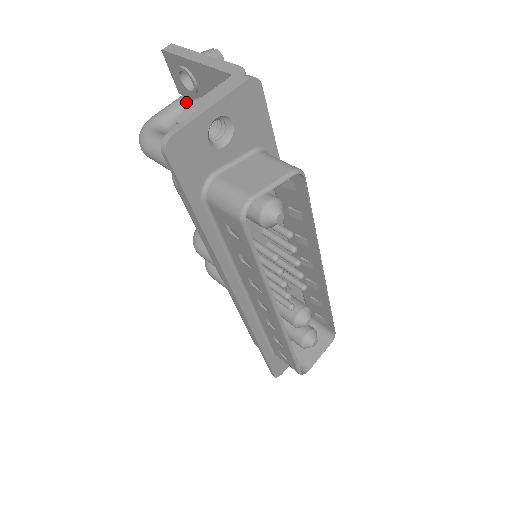
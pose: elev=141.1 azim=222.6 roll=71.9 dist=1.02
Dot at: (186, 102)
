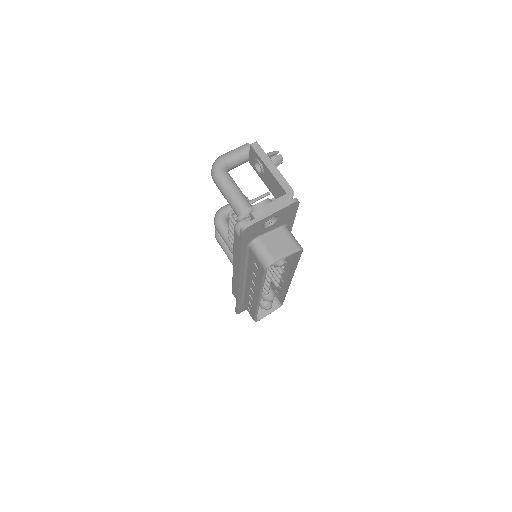
Dot at: (247, 153)
